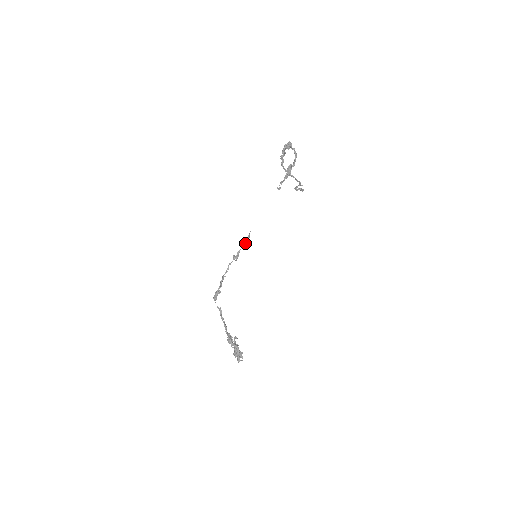
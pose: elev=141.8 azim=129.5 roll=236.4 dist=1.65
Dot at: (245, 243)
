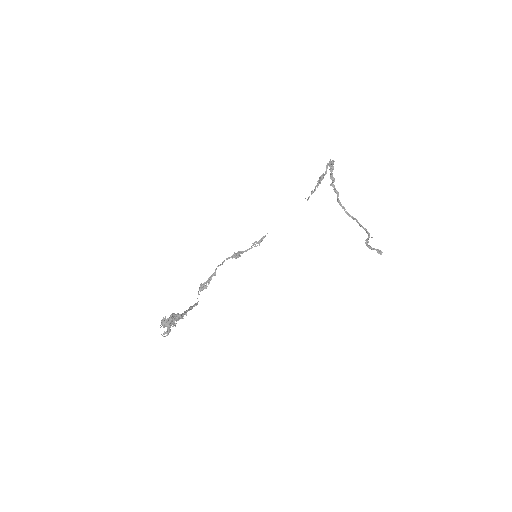
Dot at: (253, 245)
